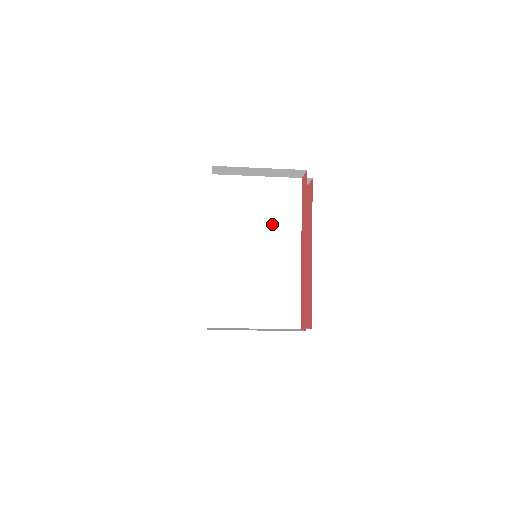
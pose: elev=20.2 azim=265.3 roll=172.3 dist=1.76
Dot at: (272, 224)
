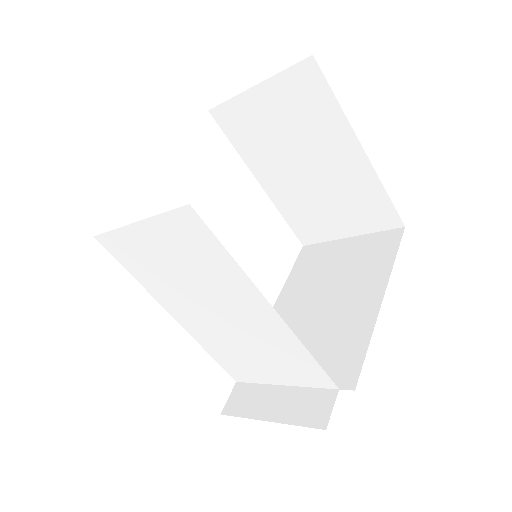
Dot at: (208, 281)
